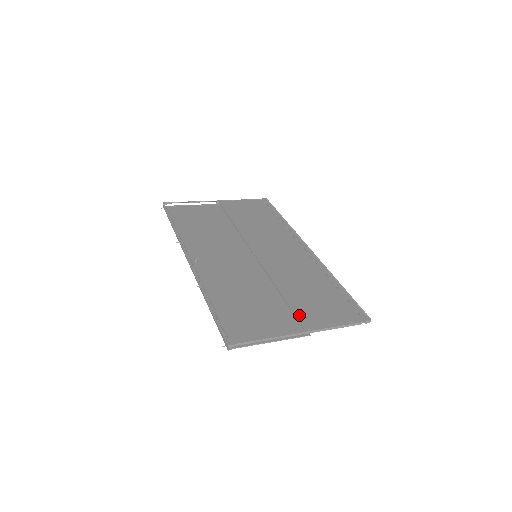
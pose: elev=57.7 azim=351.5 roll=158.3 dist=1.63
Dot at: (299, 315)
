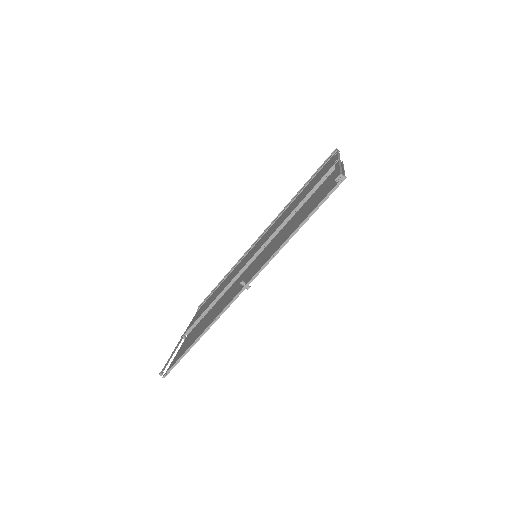
Dot at: (322, 177)
